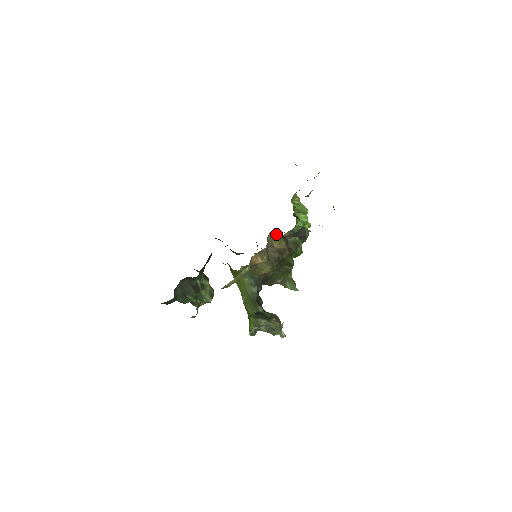
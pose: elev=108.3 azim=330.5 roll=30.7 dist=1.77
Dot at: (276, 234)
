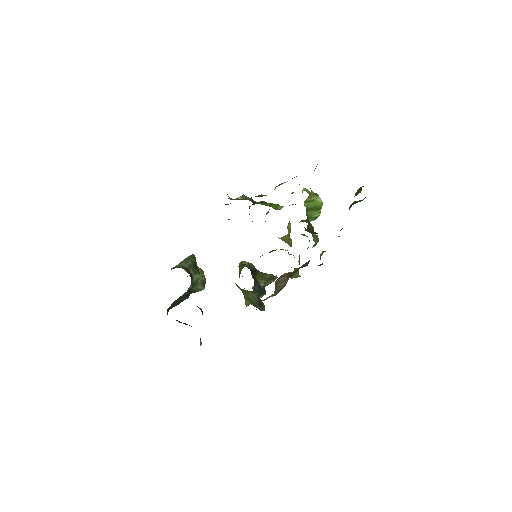
Dot at: (288, 272)
